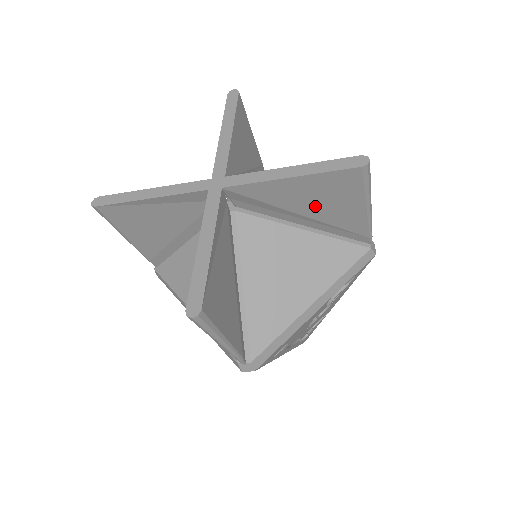
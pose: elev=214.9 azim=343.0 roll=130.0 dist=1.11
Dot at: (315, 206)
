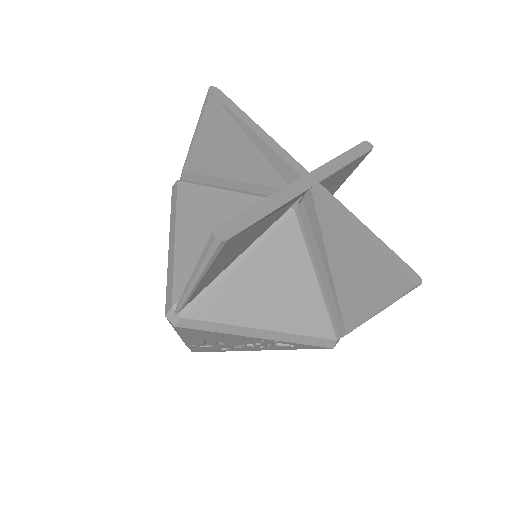
Dot at: (332, 187)
